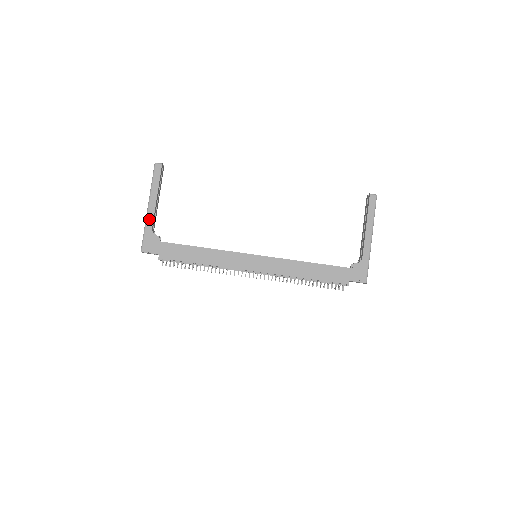
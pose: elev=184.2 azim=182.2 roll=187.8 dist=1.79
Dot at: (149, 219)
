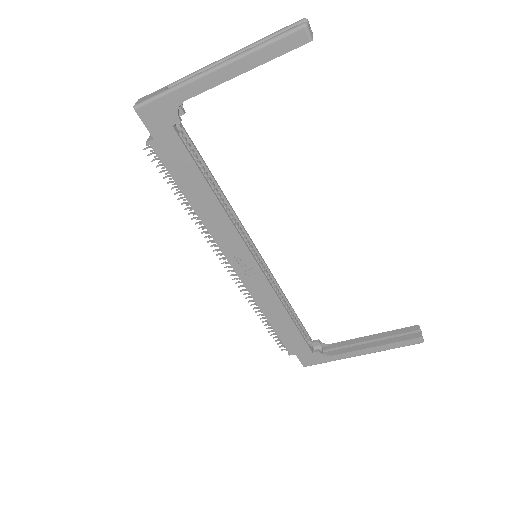
Dot at: (194, 86)
